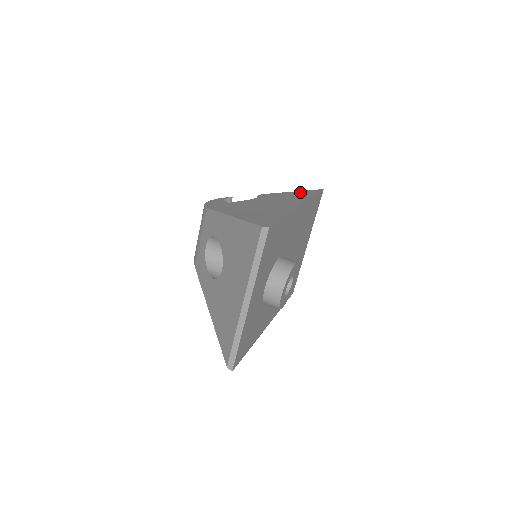
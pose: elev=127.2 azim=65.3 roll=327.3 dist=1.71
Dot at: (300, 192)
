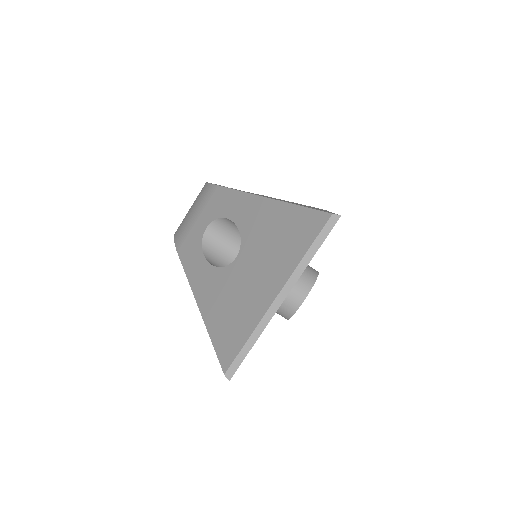
Dot at: occluded
